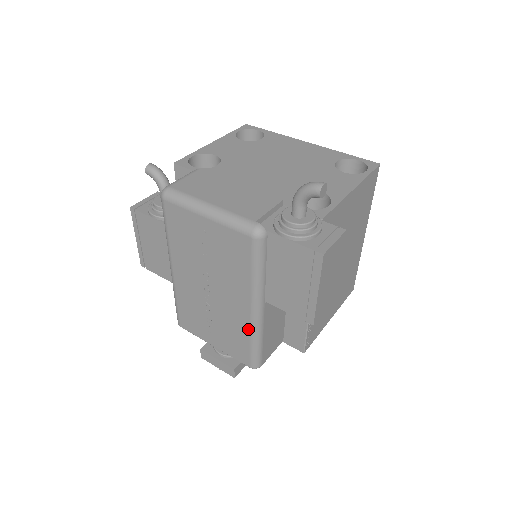
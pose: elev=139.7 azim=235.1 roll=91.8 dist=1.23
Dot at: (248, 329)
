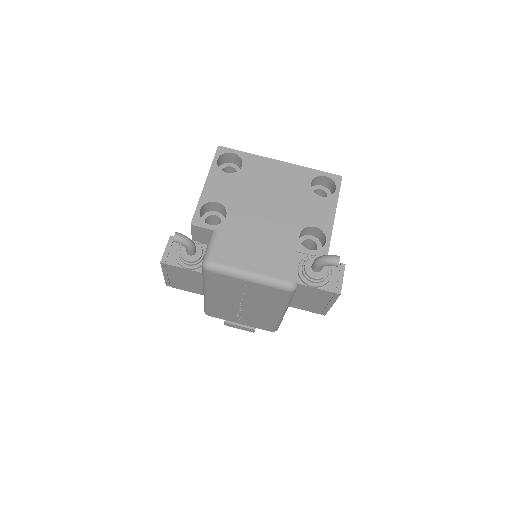
Dot at: (275, 320)
